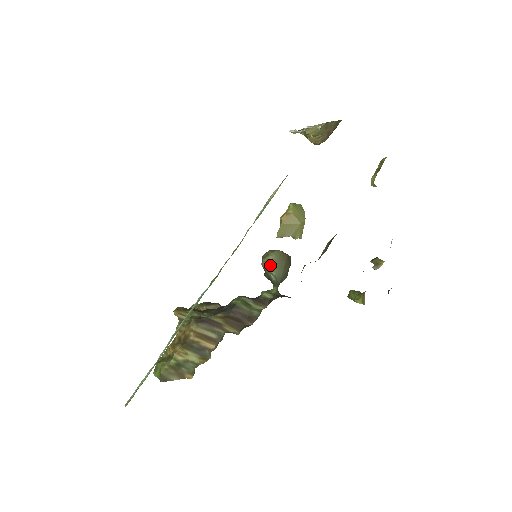
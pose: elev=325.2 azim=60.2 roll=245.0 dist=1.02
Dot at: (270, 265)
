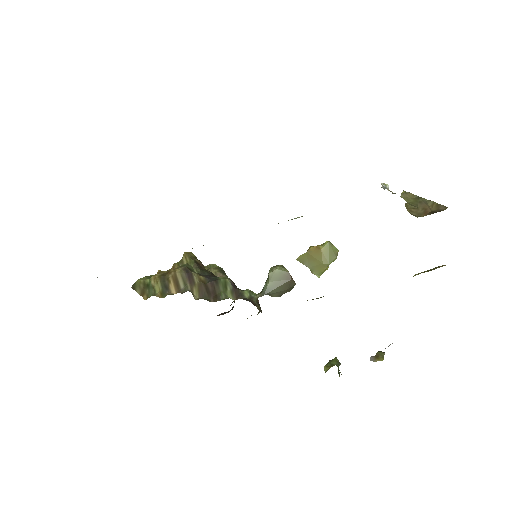
Dot at: (269, 274)
